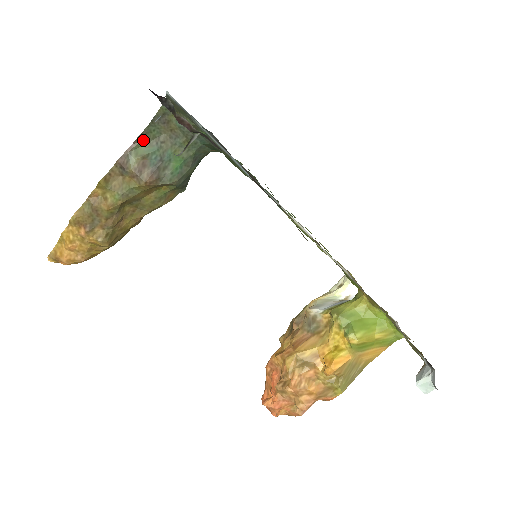
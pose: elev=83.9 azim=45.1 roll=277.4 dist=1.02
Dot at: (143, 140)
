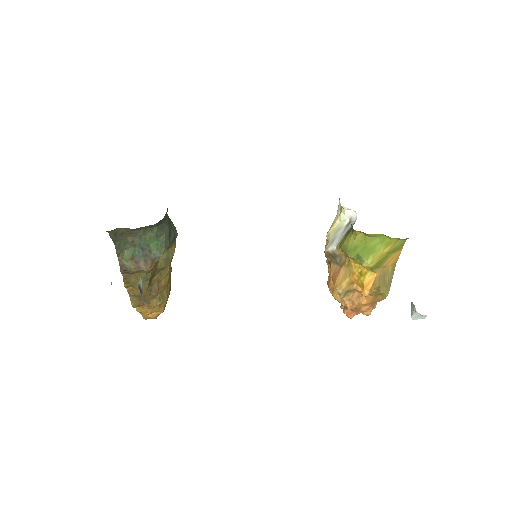
Dot at: (121, 251)
